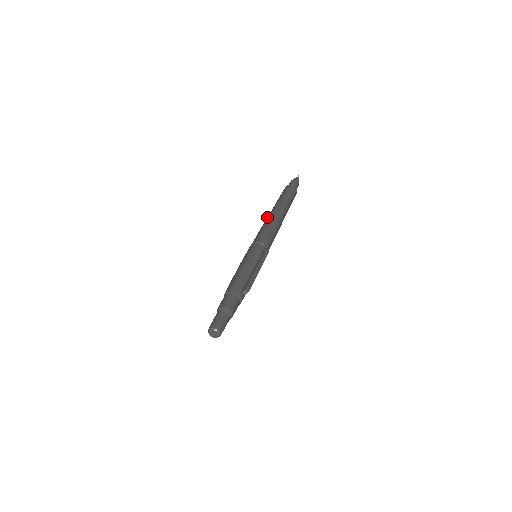
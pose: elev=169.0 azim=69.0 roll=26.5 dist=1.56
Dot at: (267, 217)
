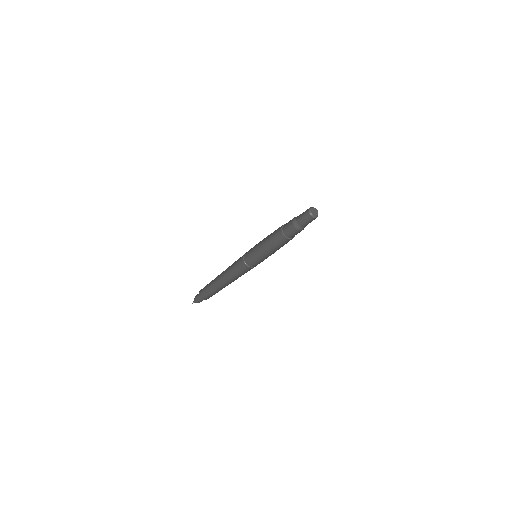
Dot at: occluded
